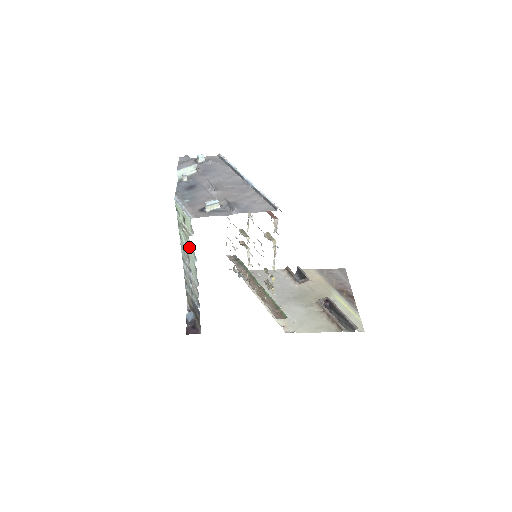
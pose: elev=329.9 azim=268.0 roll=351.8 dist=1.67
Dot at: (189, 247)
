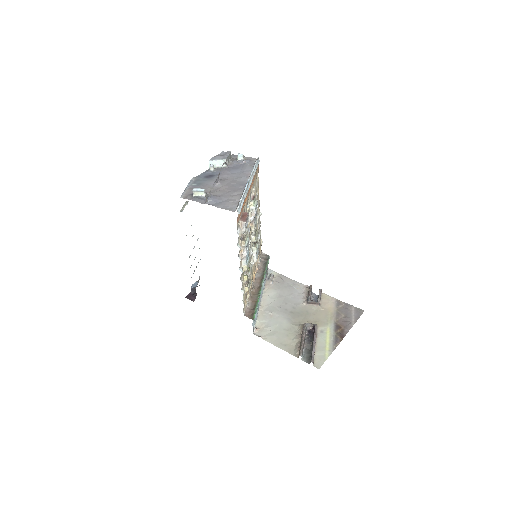
Dot at: occluded
